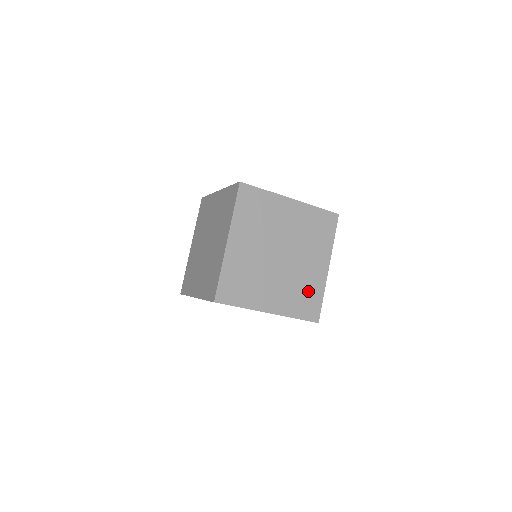
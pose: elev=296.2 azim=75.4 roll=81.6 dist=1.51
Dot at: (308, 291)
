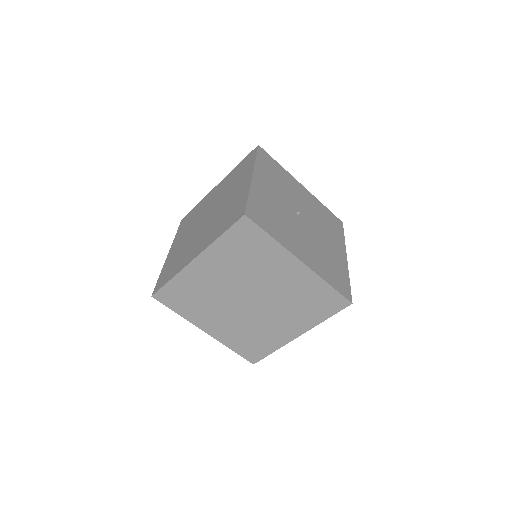
Dot at: (260, 339)
